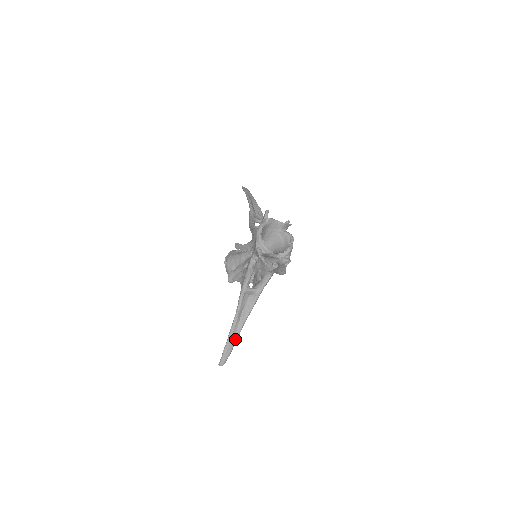
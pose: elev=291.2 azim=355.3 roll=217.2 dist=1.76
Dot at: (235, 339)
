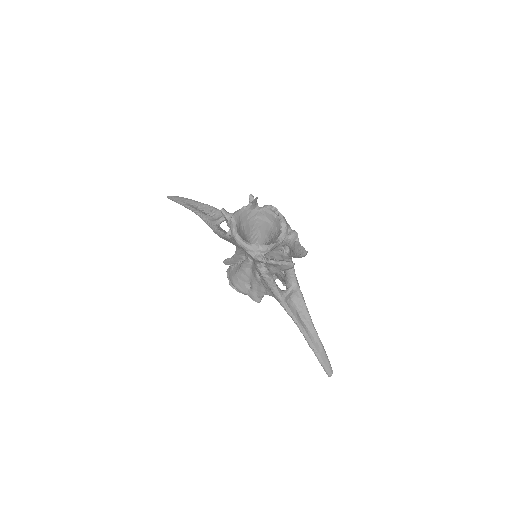
Dot at: (319, 344)
